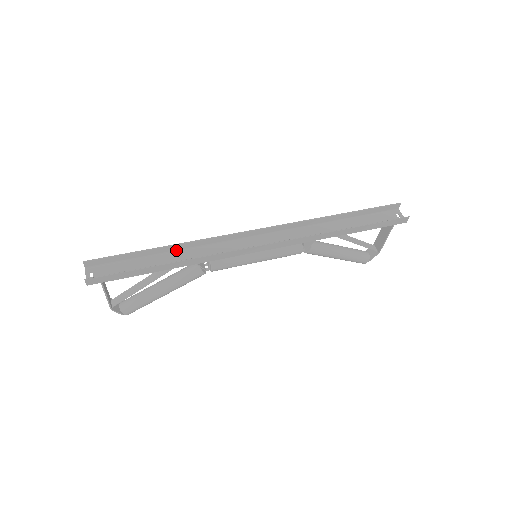
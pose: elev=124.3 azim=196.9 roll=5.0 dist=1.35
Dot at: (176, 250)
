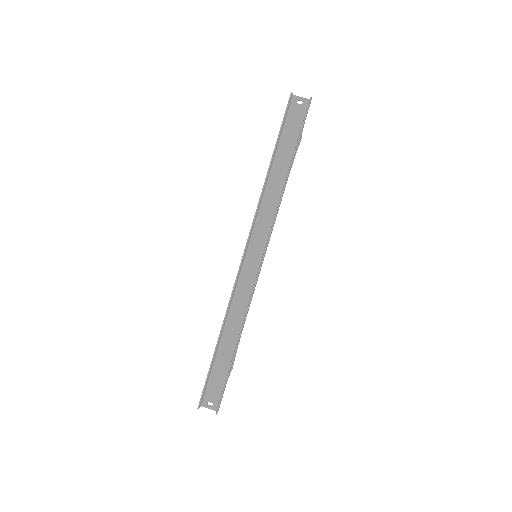
Dot at: (223, 330)
